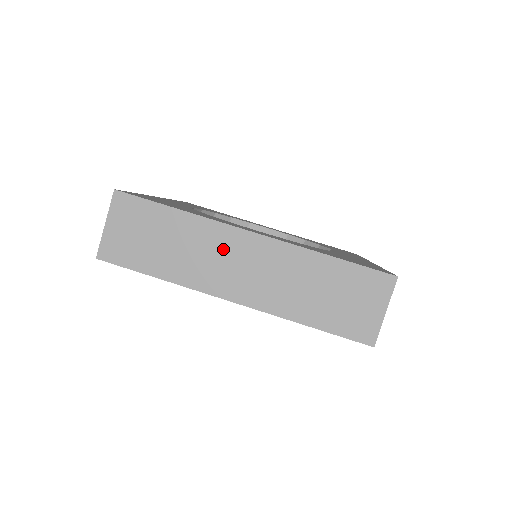
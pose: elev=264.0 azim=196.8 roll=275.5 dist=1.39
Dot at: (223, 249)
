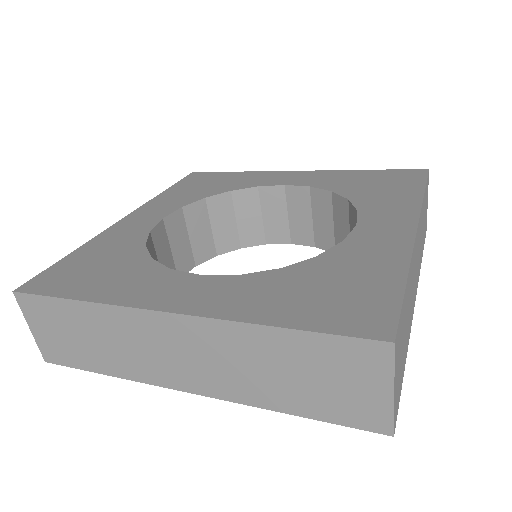
Dot at: (146, 337)
